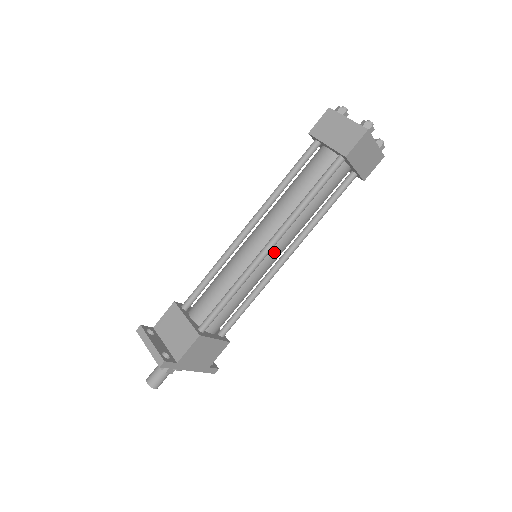
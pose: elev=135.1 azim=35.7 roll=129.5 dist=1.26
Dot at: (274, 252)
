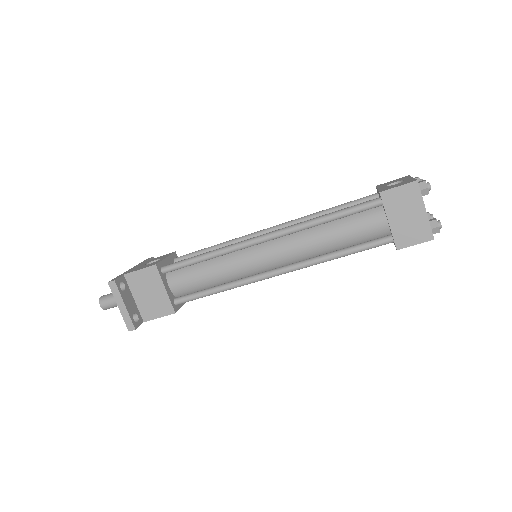
Dot at: occluded
